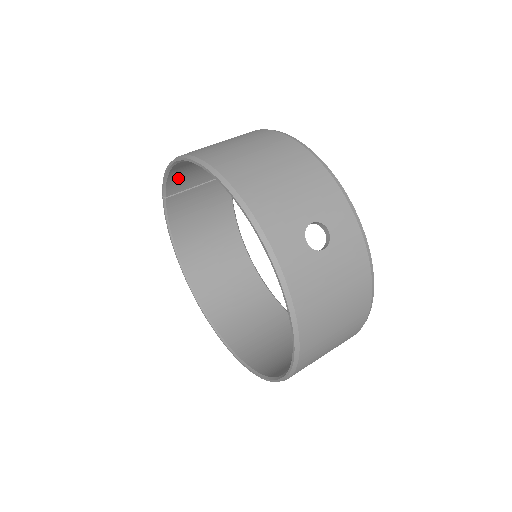
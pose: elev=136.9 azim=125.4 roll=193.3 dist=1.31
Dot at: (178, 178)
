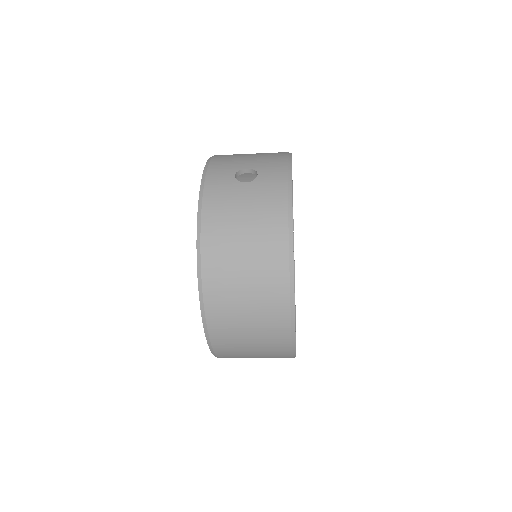
Dot at: occluded
